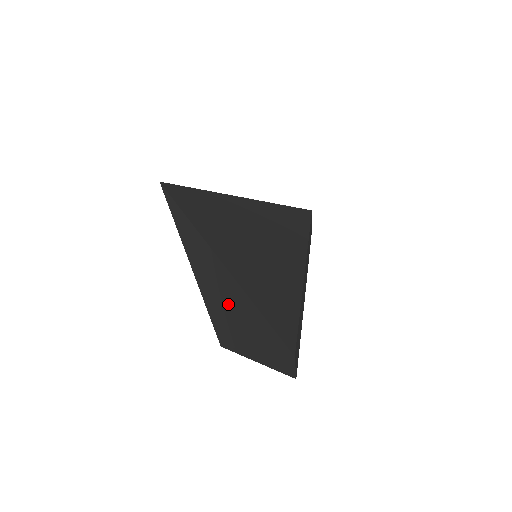
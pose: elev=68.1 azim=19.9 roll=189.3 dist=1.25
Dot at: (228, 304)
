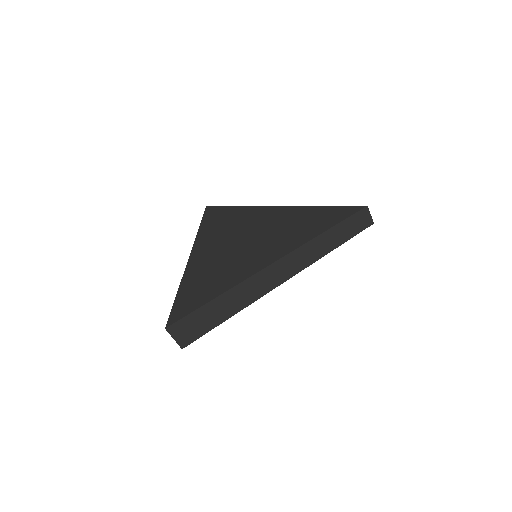
Dot at: occluded
